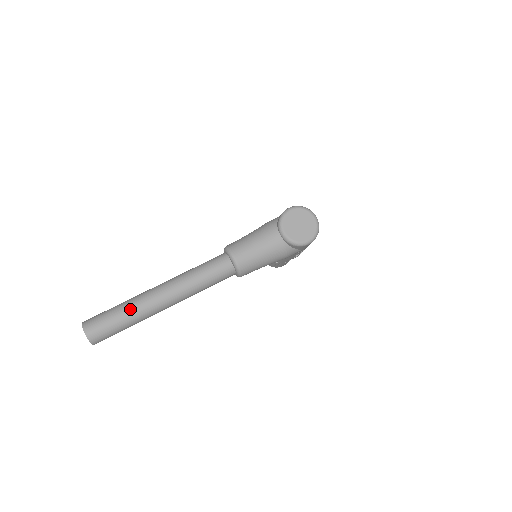
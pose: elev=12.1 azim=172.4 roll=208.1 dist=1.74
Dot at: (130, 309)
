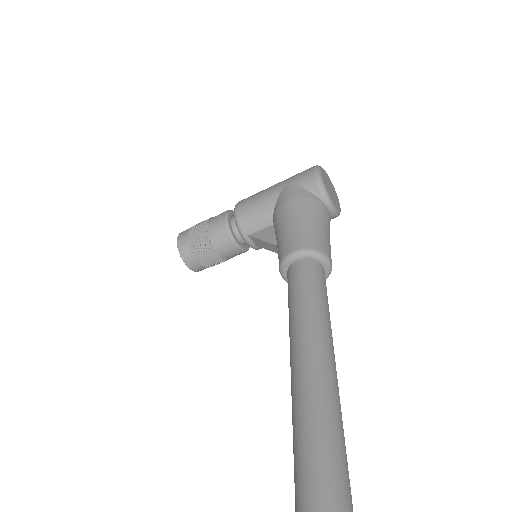
Dot at: (340, 423)
